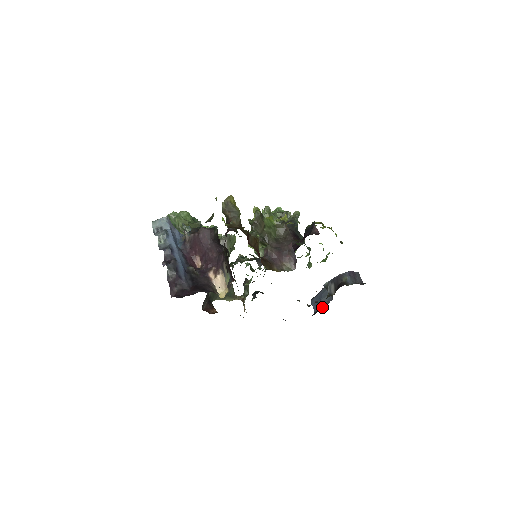
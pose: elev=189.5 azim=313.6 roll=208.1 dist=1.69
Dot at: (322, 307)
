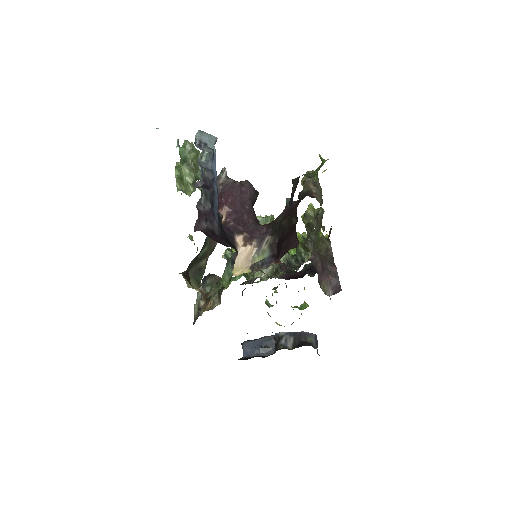
Dot at: (261, 356)
